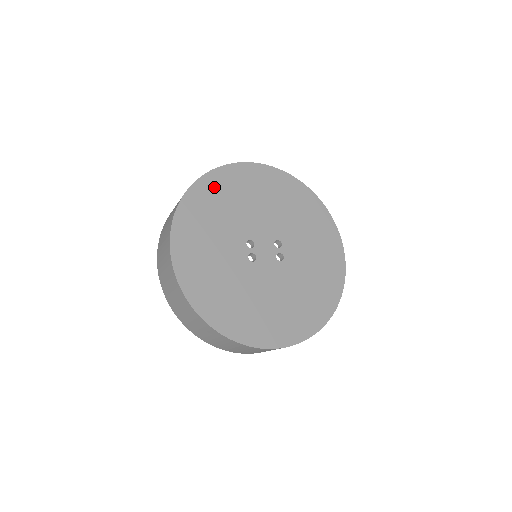
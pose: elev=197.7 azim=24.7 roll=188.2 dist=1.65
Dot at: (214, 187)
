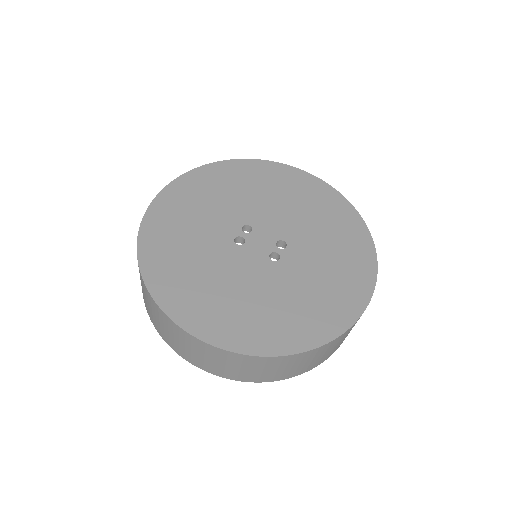
Dot at: (244, 171)
